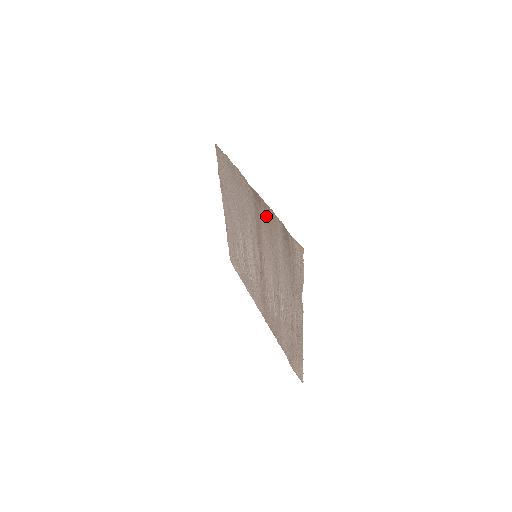
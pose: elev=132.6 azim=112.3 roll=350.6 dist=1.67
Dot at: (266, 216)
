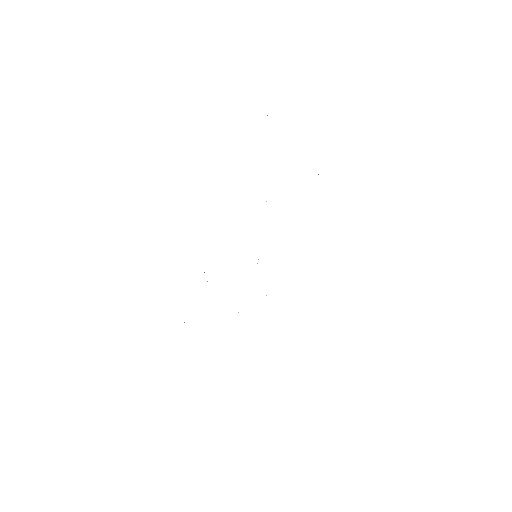
Dot at: occluded
